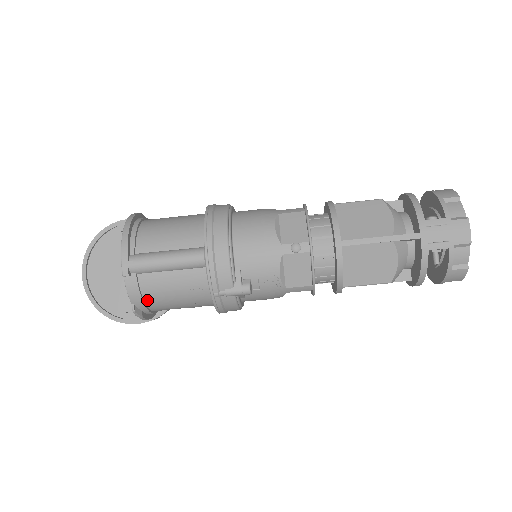
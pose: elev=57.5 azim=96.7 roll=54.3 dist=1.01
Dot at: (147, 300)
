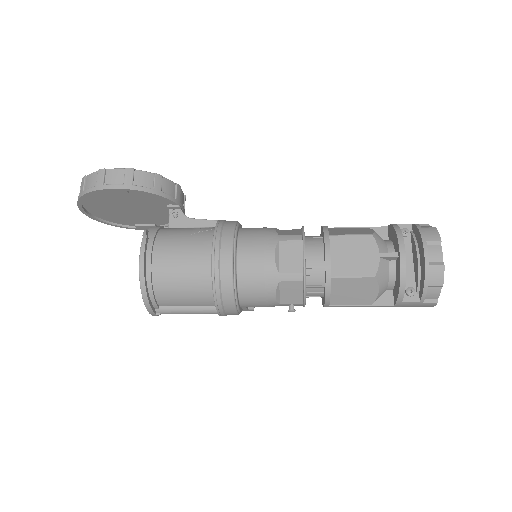
Dot at: occluded
